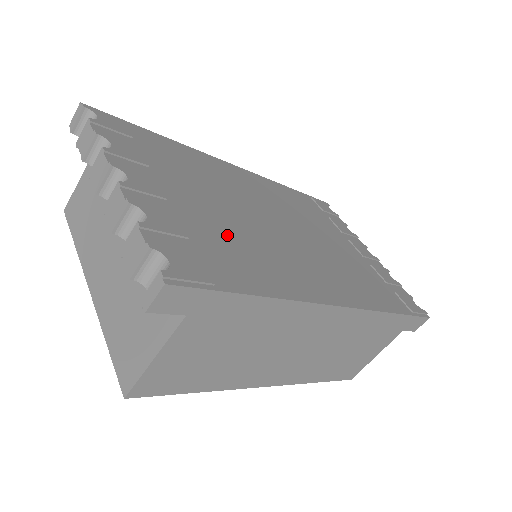
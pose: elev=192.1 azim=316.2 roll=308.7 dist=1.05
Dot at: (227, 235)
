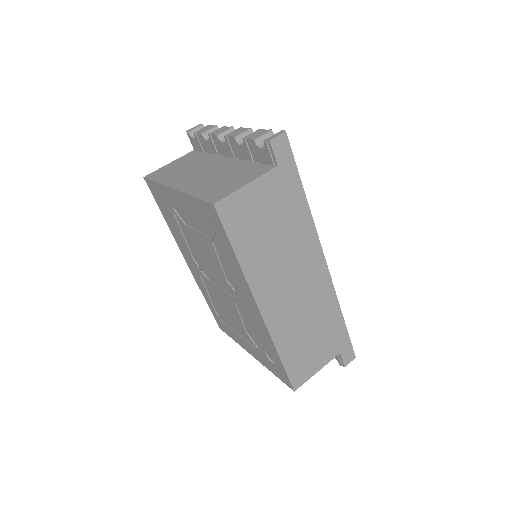
Dot at: occluded
